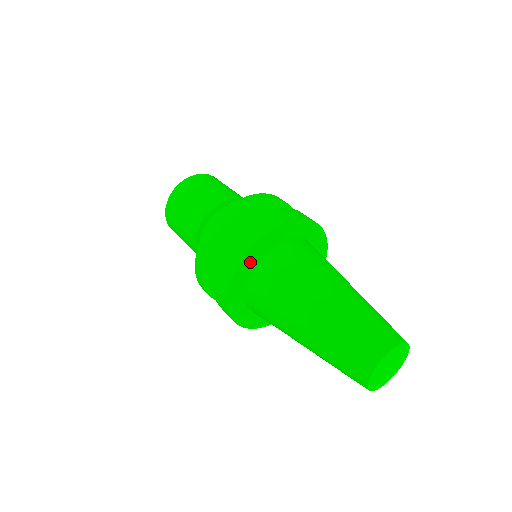
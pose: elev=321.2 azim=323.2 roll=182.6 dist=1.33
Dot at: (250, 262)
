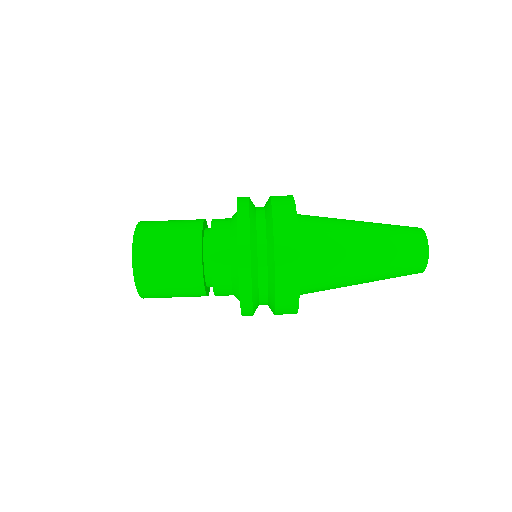
Dot at: occluded
